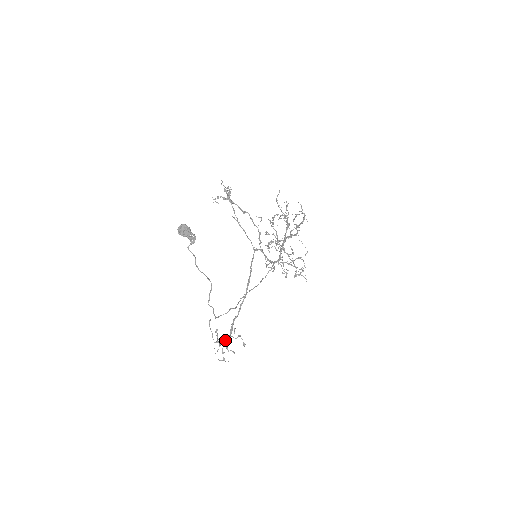
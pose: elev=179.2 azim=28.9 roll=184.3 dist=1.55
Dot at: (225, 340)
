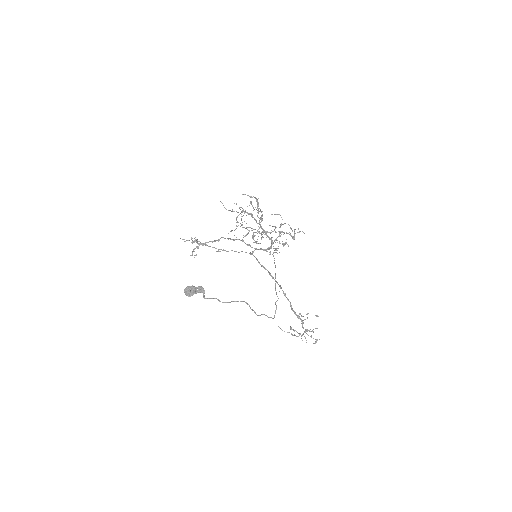
Dot at: occluded
